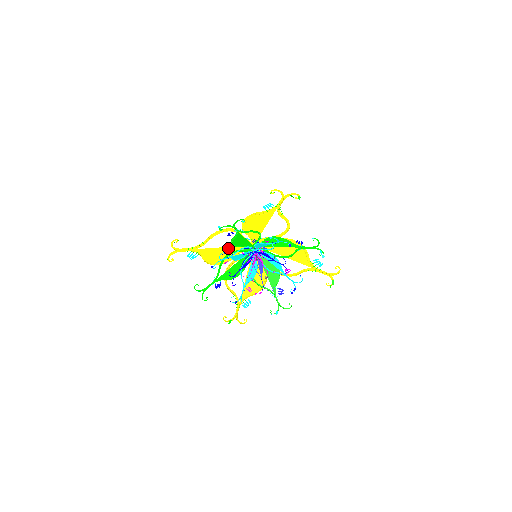
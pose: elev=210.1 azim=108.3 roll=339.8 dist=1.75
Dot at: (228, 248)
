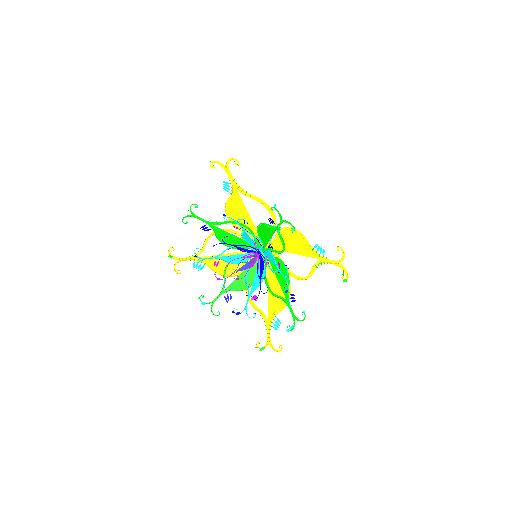
Dot at: (252, 222)
